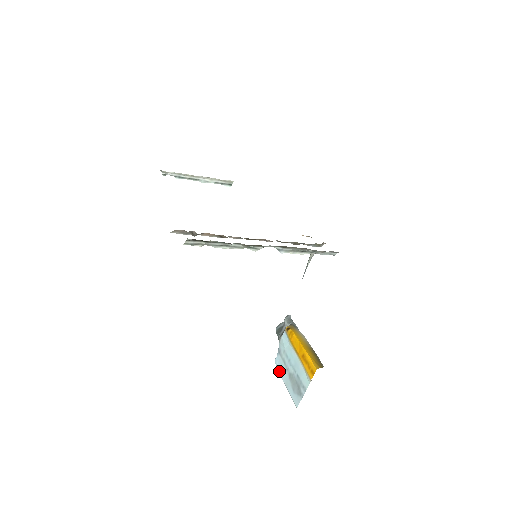
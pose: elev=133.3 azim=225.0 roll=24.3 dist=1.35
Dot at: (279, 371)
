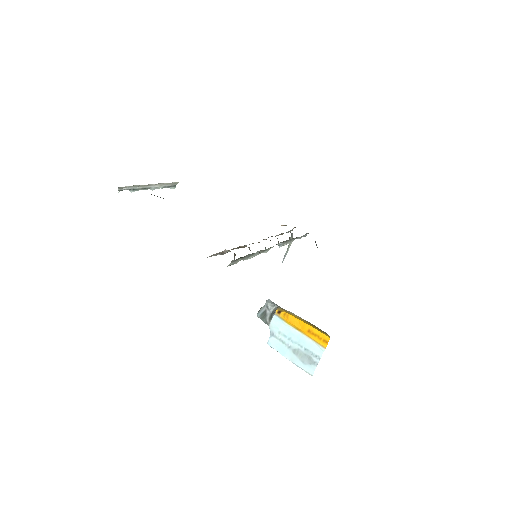
Dot at: (277, 351)
